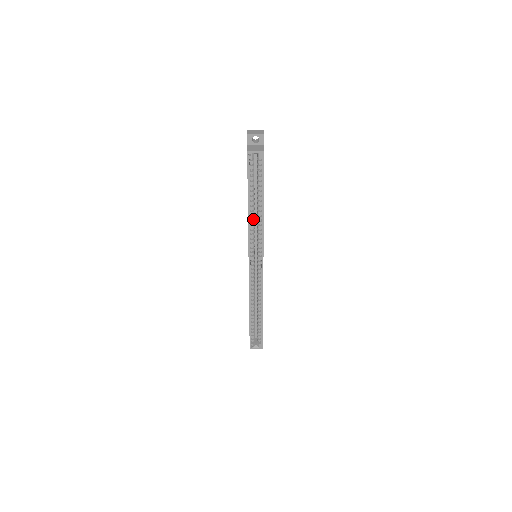
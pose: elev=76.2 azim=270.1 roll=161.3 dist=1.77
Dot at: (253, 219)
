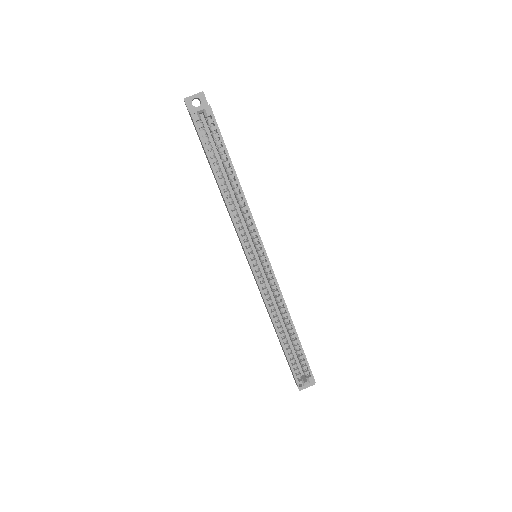
Dot at: (232, 202)
